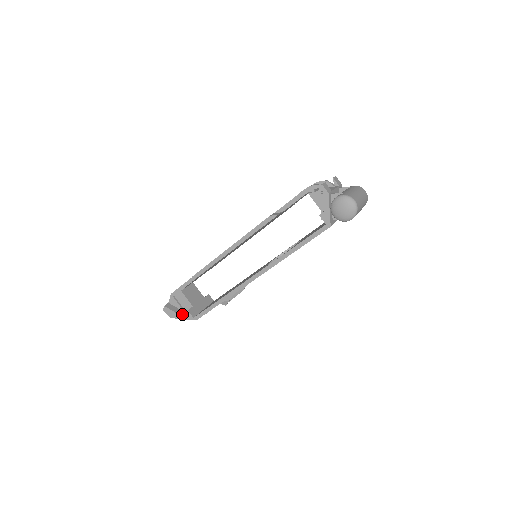
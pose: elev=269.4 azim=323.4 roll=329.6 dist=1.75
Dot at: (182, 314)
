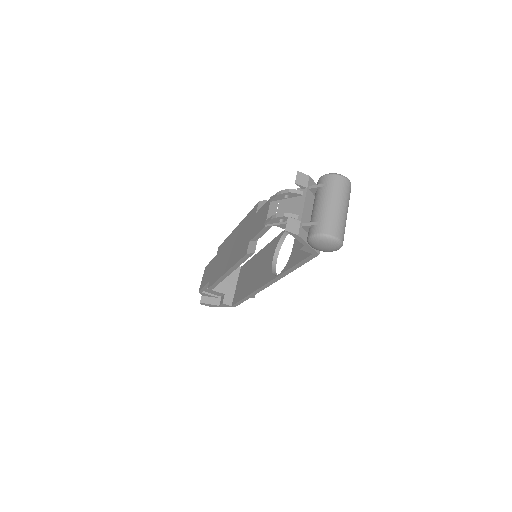
Dot at: (220, 305)
